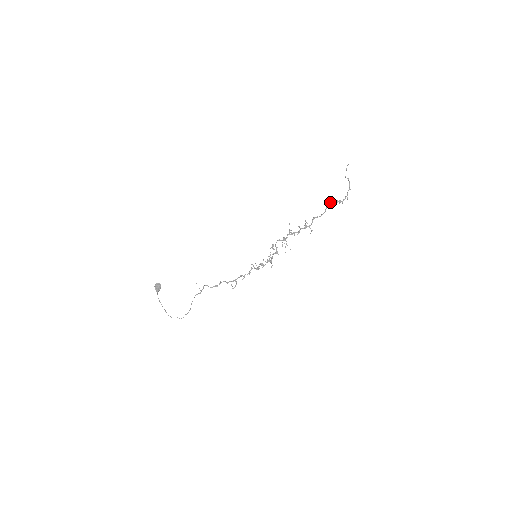
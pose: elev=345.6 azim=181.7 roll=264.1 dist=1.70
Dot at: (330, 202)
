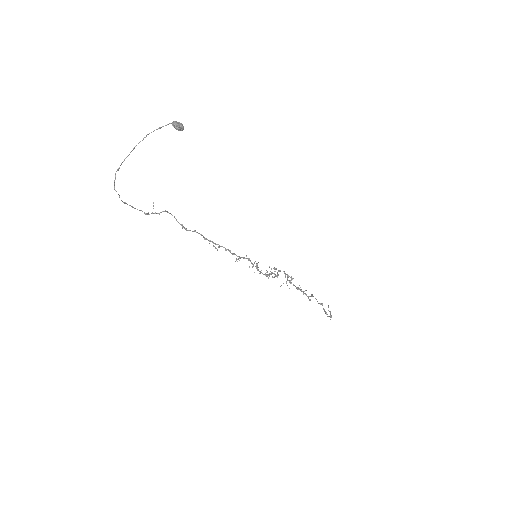
Dot at: occluded
